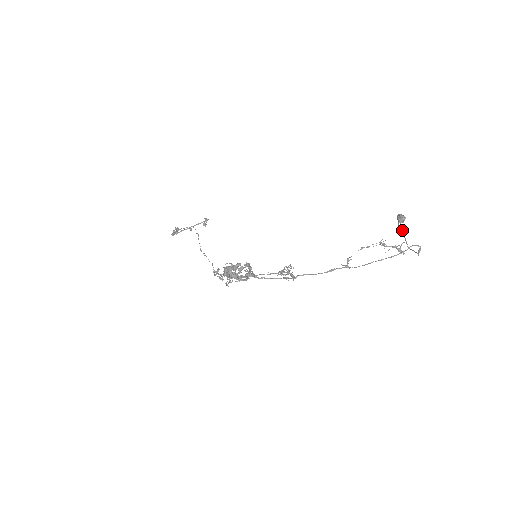
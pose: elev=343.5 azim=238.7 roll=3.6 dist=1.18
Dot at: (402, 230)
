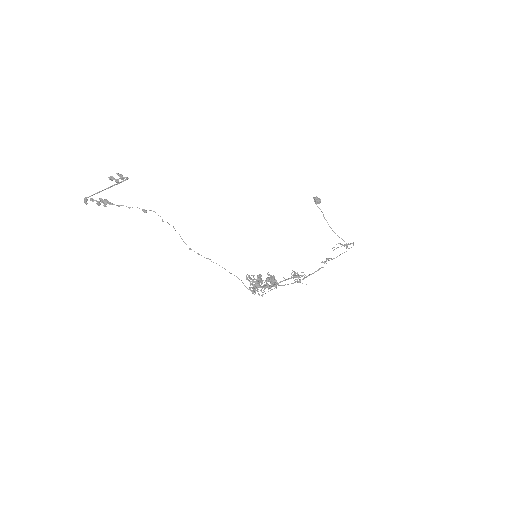
Dot at: occluded
